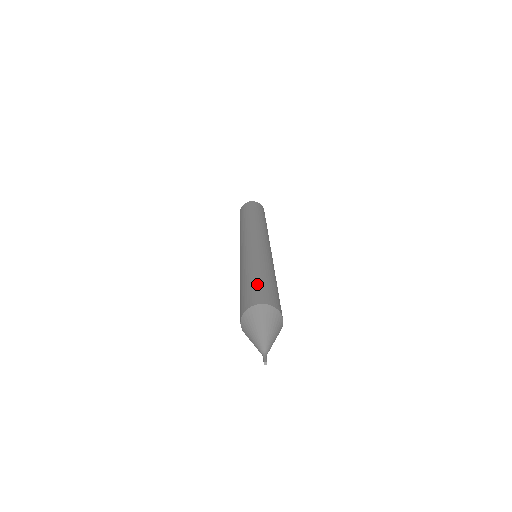
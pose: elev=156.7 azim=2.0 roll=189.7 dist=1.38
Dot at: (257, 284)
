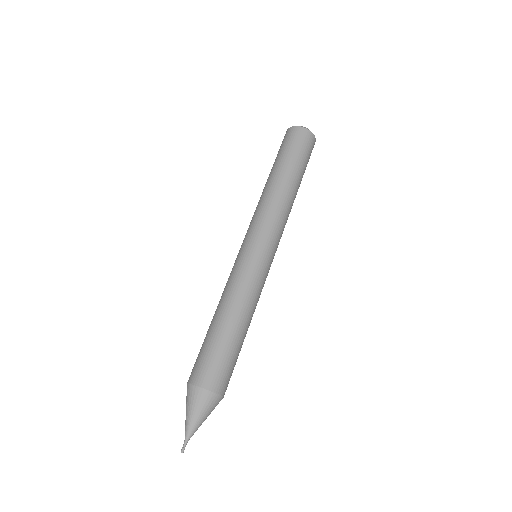
Dot at: (218, 350)
